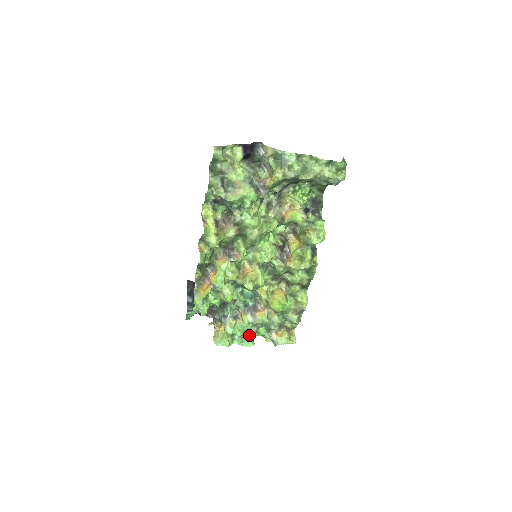
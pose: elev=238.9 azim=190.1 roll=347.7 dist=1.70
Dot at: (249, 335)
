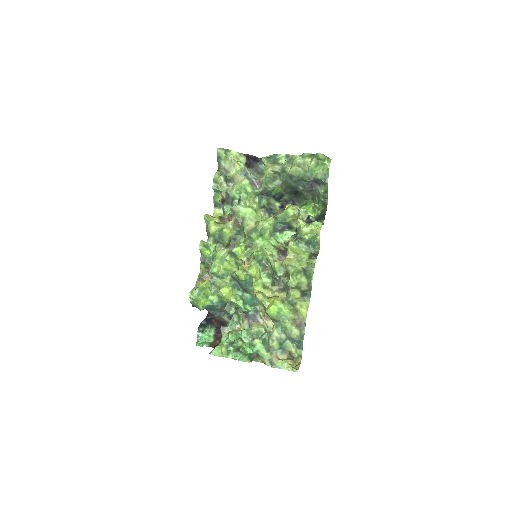
Dot at: (247, 353)
